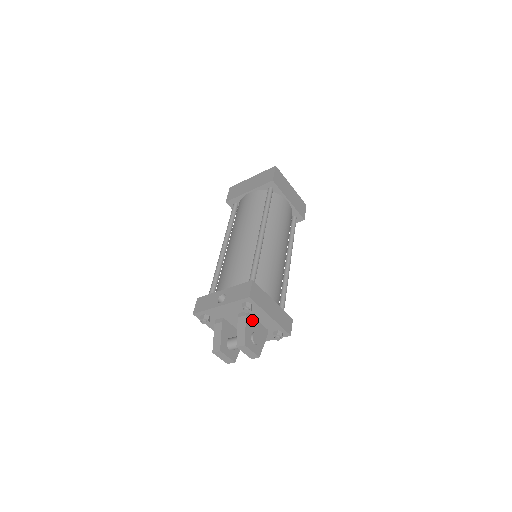
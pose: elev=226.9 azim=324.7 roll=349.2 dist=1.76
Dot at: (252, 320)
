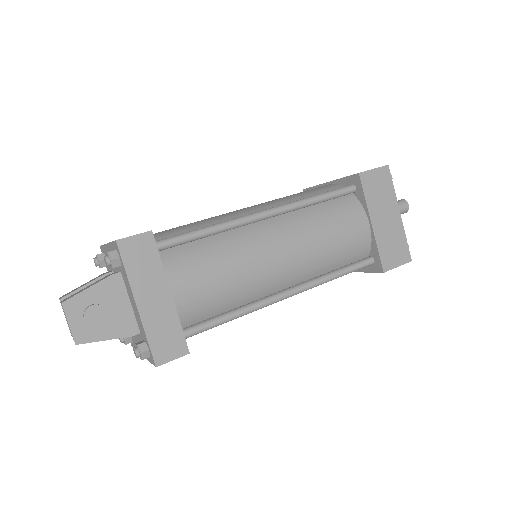
Dot at: (119, 291)
